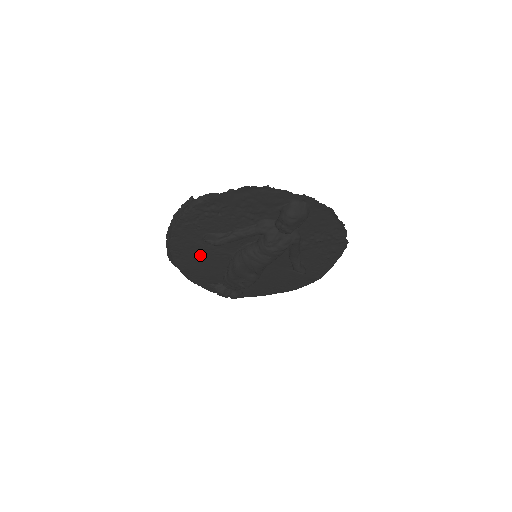
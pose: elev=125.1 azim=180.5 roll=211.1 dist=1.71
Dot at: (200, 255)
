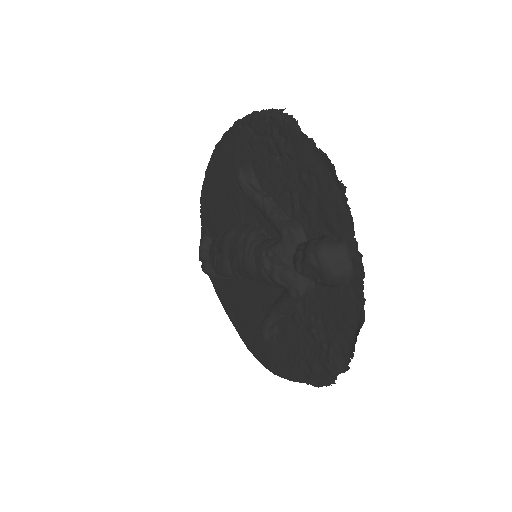
Dot at: (226, 183)
